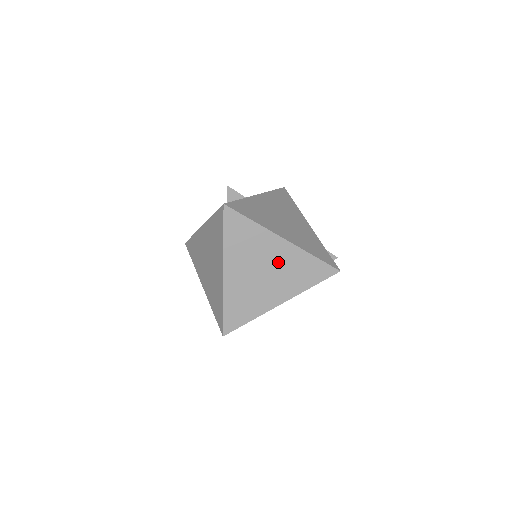
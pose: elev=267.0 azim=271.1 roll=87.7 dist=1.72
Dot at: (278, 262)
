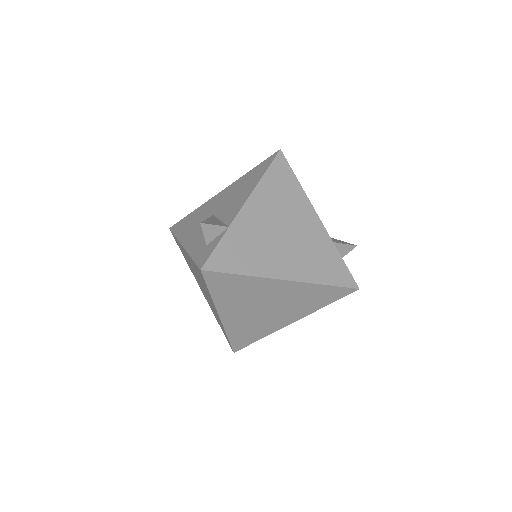
Dot at: (282, 298)
